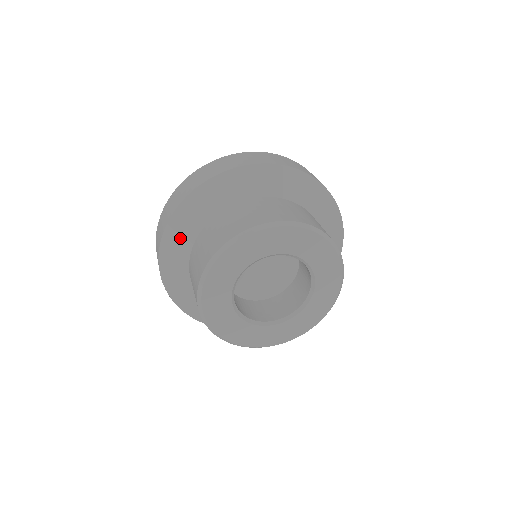
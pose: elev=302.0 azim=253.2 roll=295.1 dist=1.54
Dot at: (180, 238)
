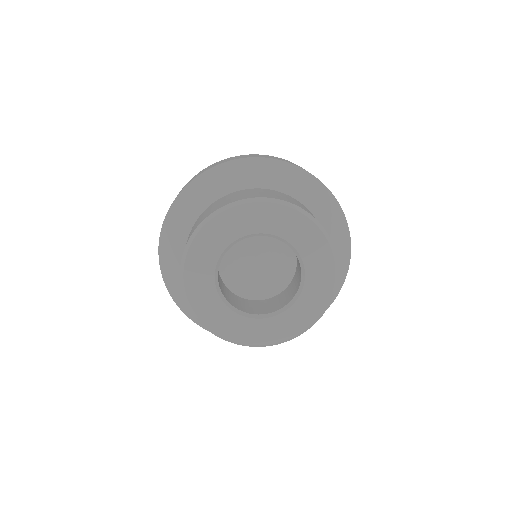
Dot at: (173, 249)
